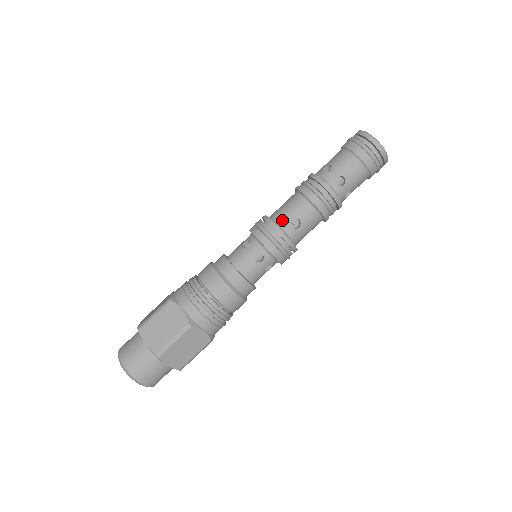
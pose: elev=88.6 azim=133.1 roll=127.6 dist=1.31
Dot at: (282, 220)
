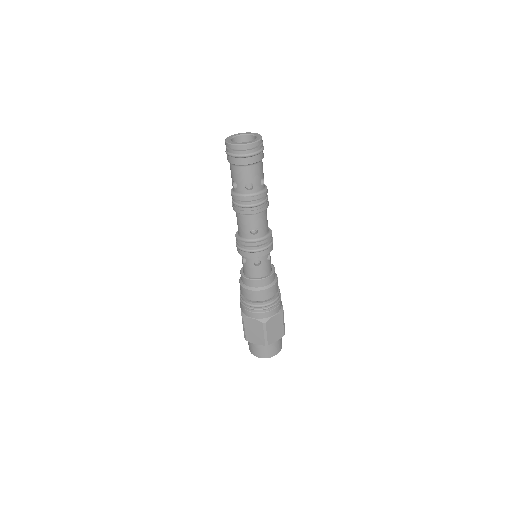
Dot at: (246, 236)
